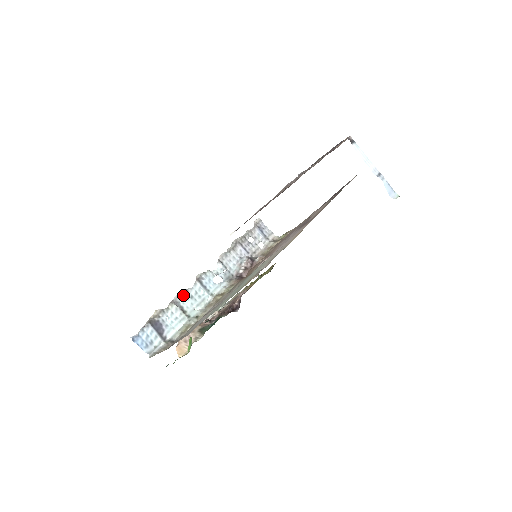
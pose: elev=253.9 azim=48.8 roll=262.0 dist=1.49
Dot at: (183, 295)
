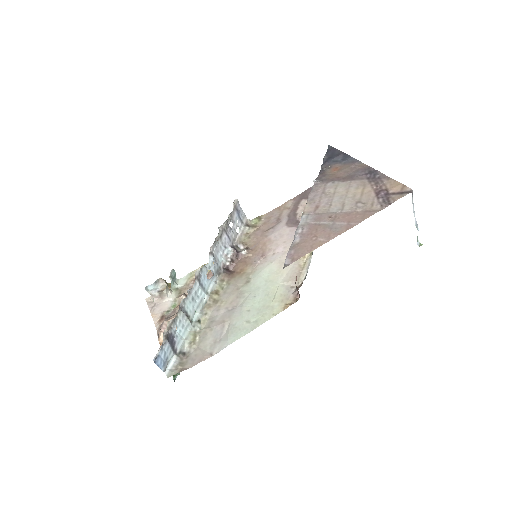
Dot at: (187, 298)
